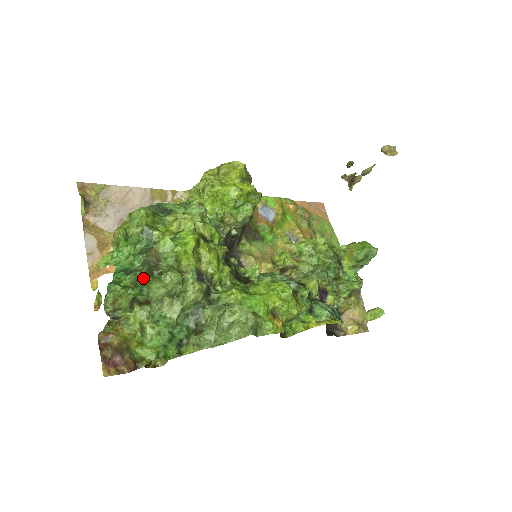
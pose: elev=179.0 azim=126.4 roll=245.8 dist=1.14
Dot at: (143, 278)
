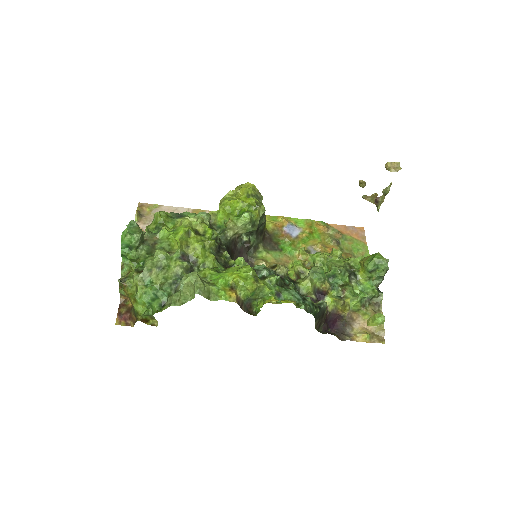
Dot at: (144, 255)
